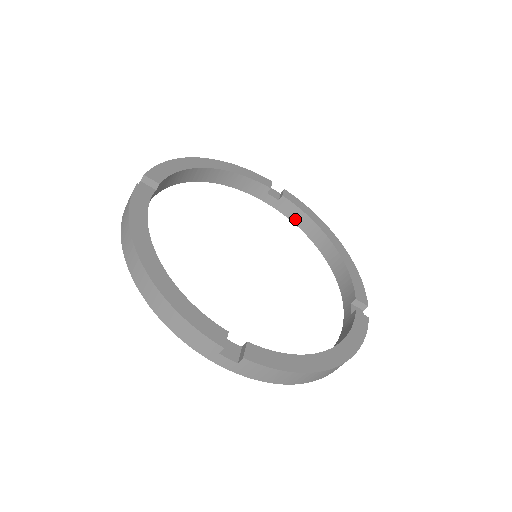
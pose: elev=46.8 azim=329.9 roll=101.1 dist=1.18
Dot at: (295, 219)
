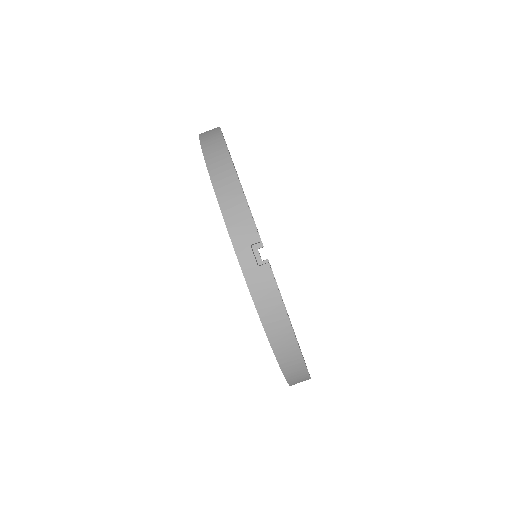
Dot at: occluded
